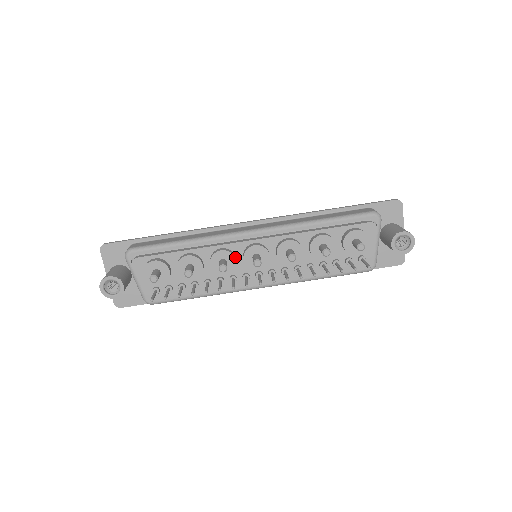
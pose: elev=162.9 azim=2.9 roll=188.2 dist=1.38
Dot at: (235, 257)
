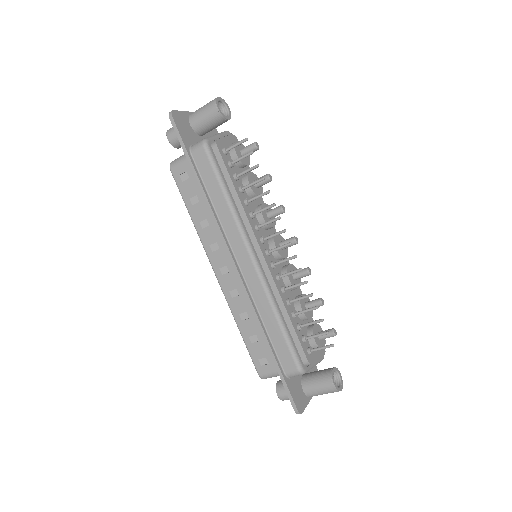
Dot at: (273, 226)
